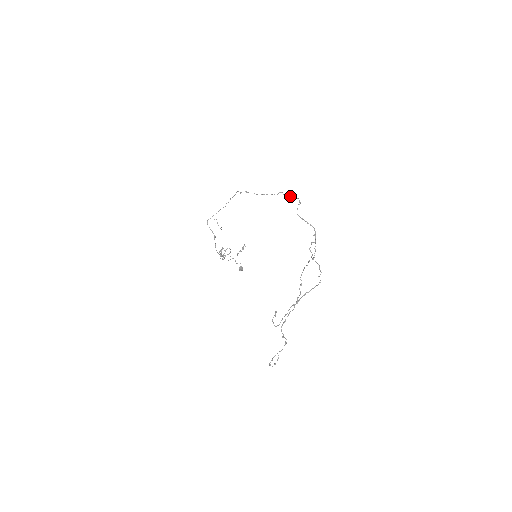
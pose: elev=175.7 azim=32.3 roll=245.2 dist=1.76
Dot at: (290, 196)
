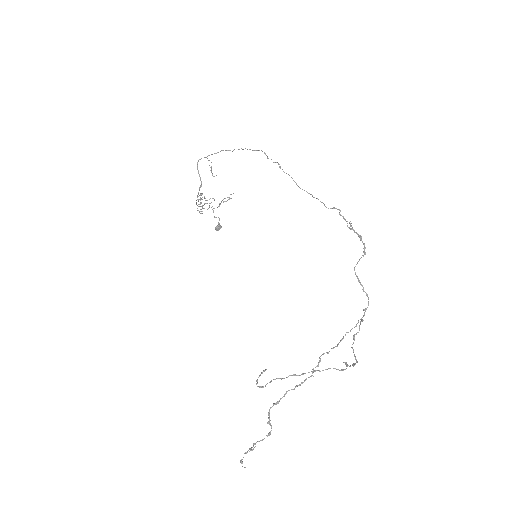
Dot at: (351, 228)
